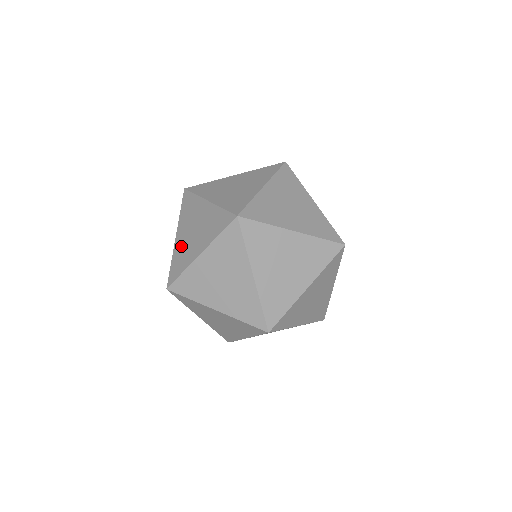
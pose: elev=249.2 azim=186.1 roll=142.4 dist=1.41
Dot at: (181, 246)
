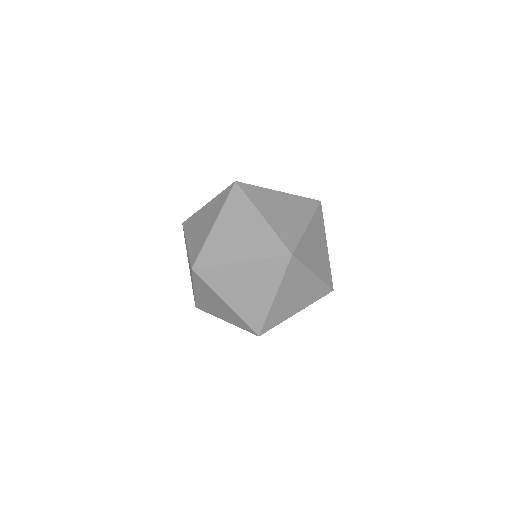
Dot at: occluded
